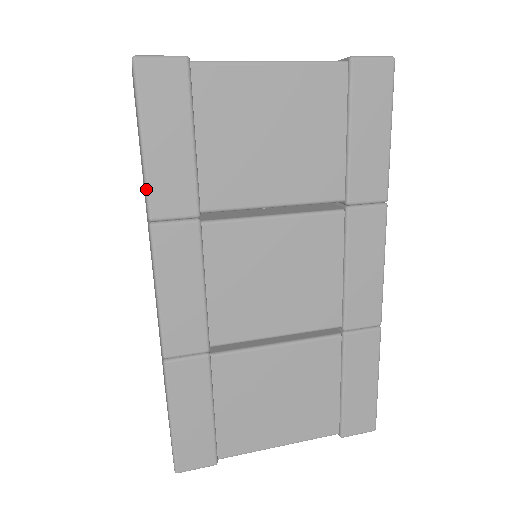
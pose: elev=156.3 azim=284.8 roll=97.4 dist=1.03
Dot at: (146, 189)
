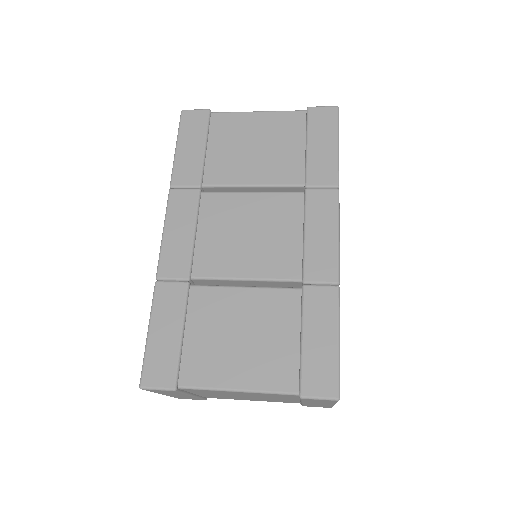
Dot at: (172, 170)
